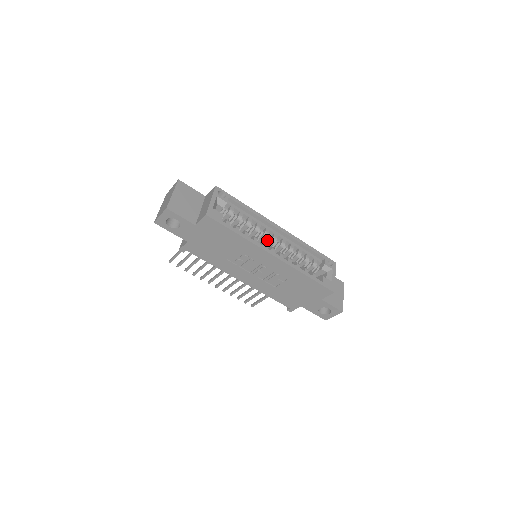
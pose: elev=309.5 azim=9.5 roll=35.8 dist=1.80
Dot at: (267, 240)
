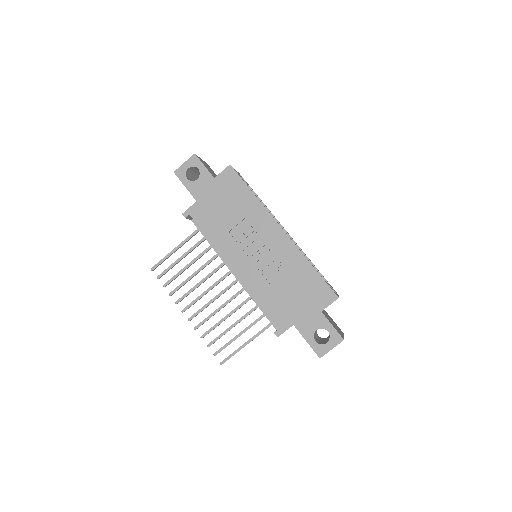
Dot at: occluded
